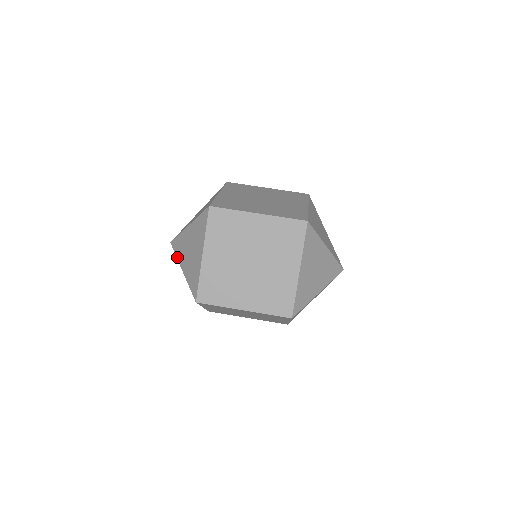
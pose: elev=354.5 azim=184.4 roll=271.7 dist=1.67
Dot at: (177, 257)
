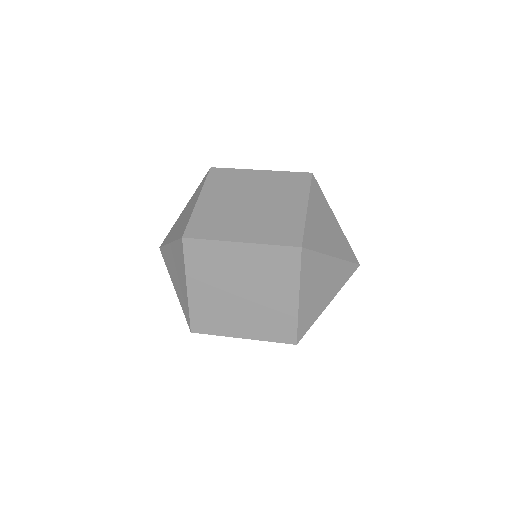
Dot at: (165, 243)
